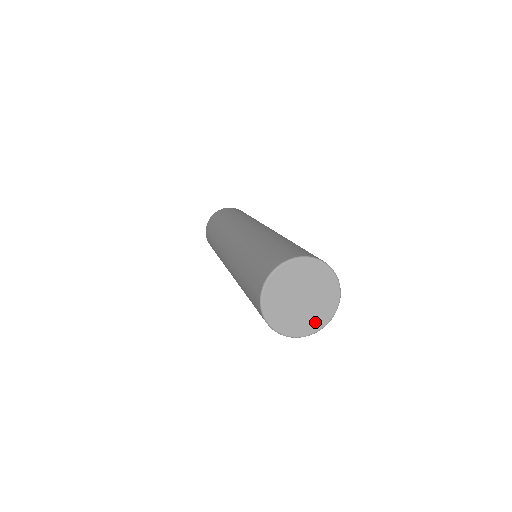
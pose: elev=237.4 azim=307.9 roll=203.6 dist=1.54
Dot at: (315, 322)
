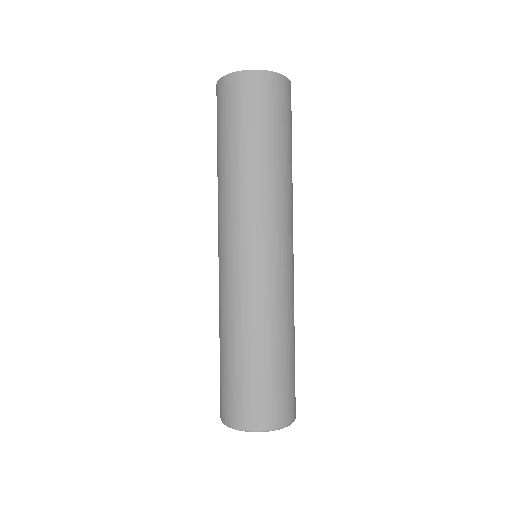
Dot at: occluded
